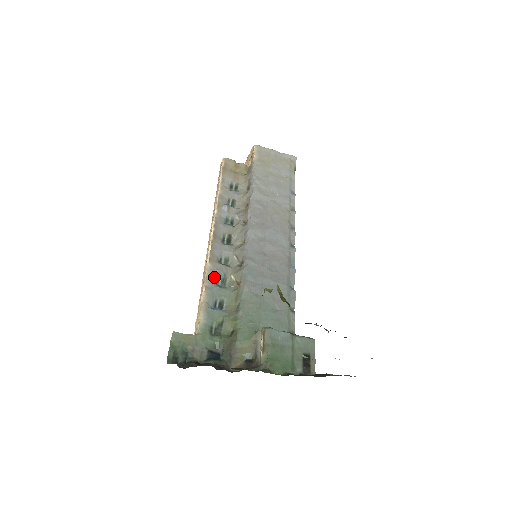
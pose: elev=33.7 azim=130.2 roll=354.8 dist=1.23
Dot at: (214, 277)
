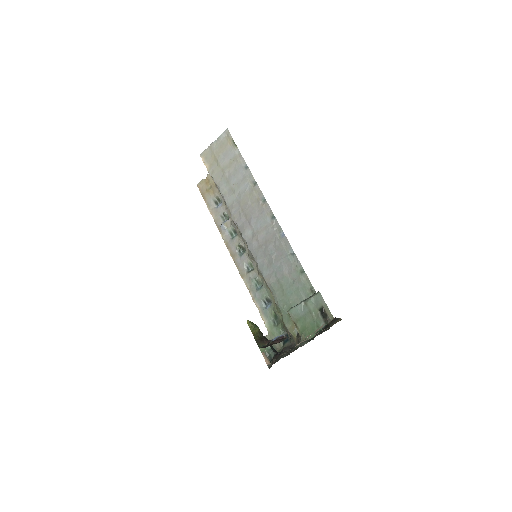
Dot at: (252, 286)
